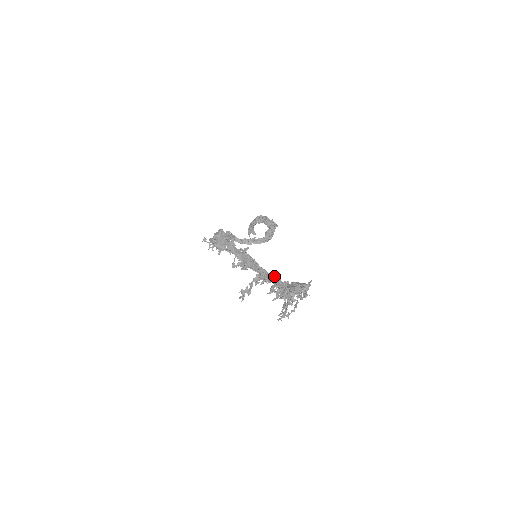
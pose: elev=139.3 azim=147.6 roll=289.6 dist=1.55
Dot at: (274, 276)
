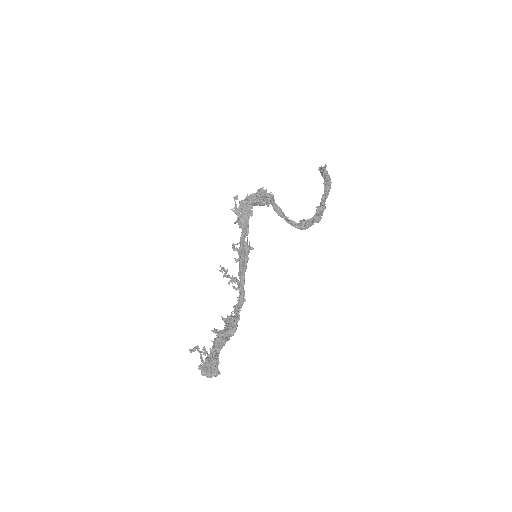
Dot at: (242, 296)
